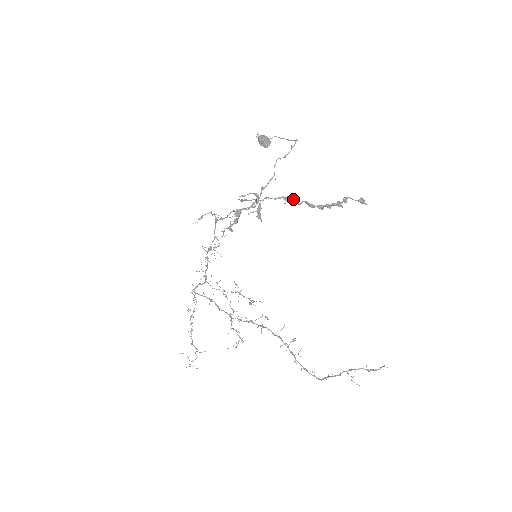
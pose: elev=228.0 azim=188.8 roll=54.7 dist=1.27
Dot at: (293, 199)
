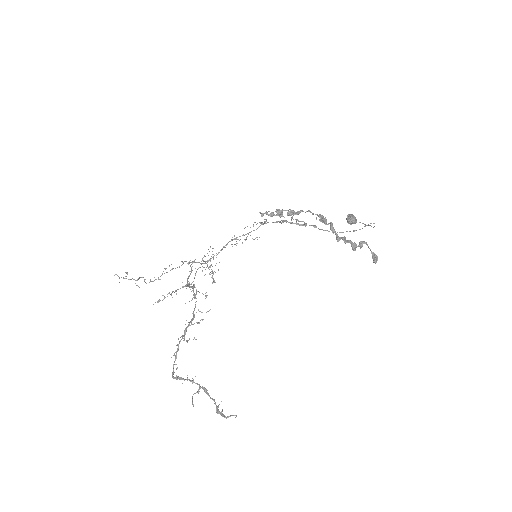
Dot at: (325, 217)
